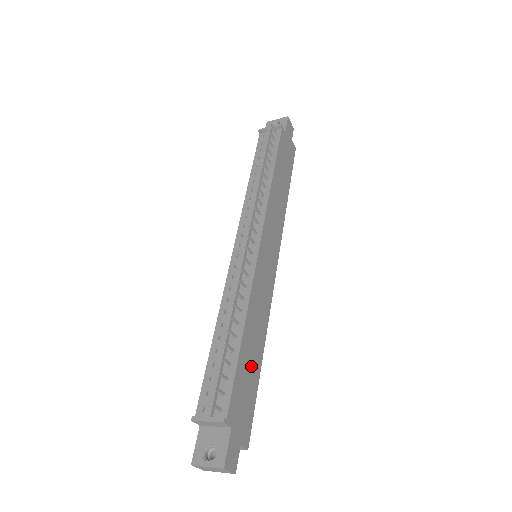
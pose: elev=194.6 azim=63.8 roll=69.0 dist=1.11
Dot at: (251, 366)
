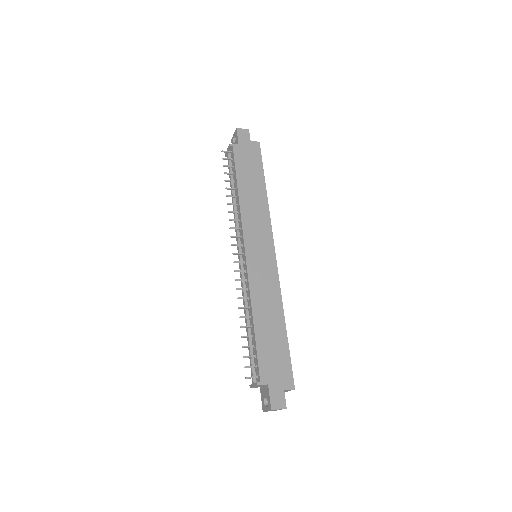
Dot at: (273, 337)
